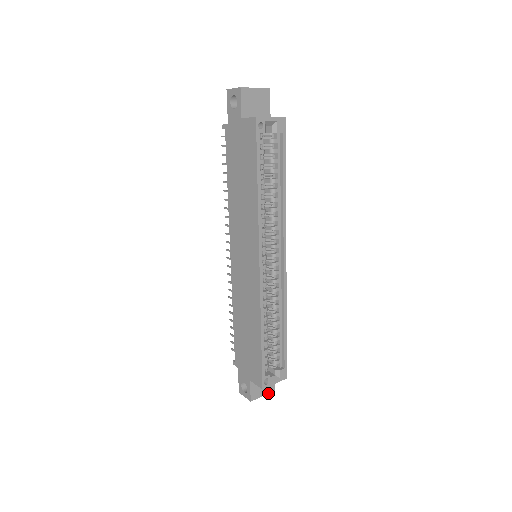
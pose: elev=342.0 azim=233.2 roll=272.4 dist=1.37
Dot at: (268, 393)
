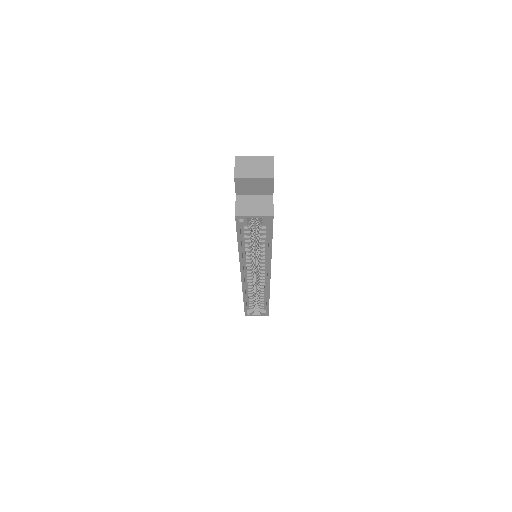
Dot at: occluded
